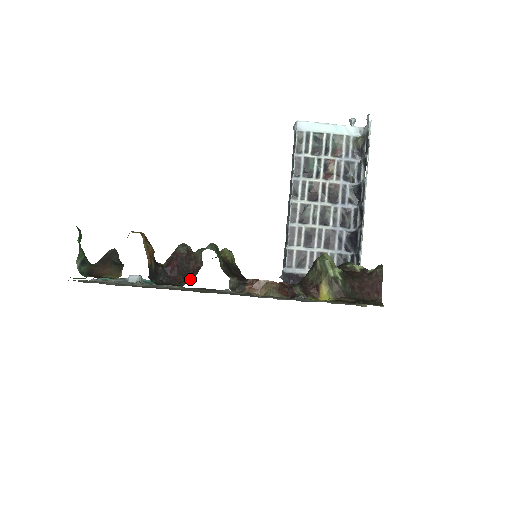
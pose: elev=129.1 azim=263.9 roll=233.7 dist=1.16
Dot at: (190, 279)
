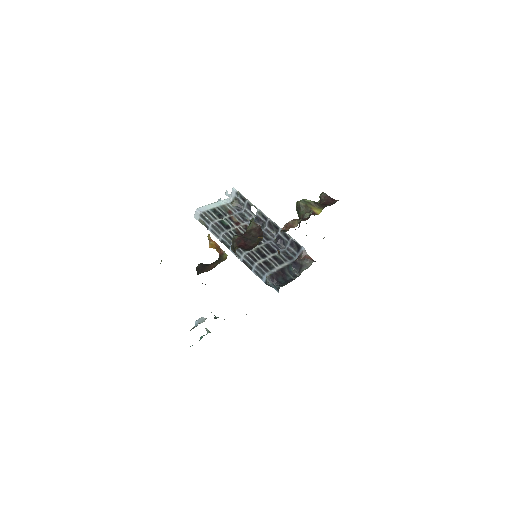
Dot at: (262, 235)
